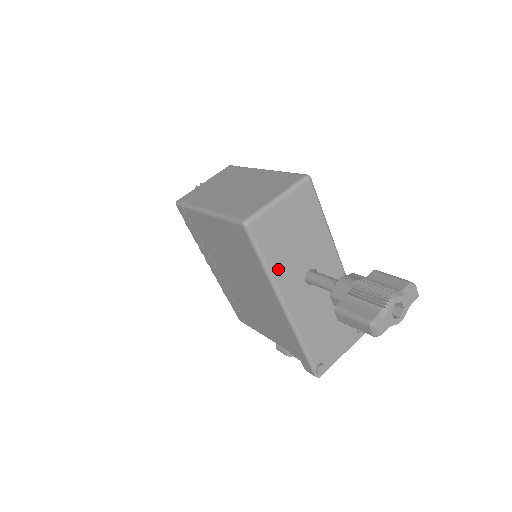
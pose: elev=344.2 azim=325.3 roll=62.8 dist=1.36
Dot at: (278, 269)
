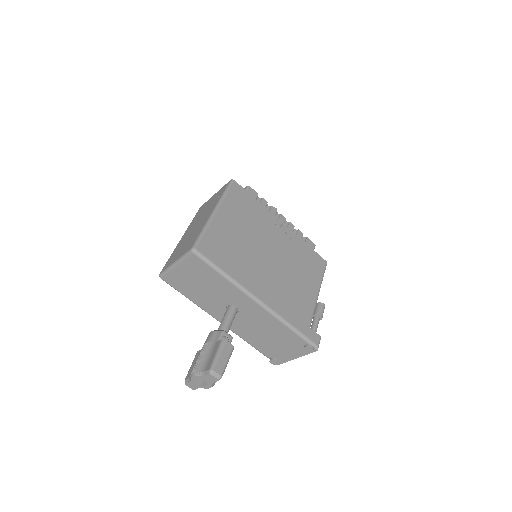
Dot at: (199, 302)
